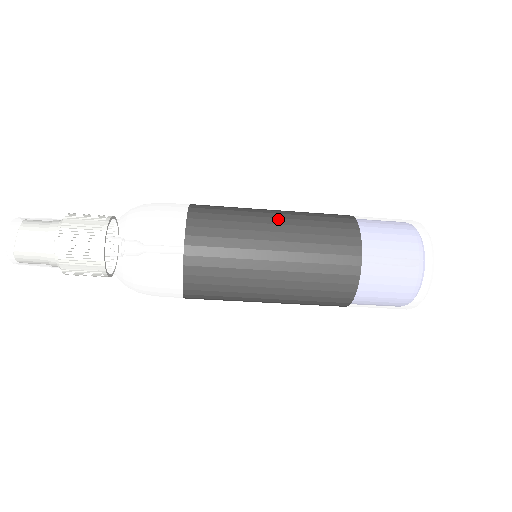
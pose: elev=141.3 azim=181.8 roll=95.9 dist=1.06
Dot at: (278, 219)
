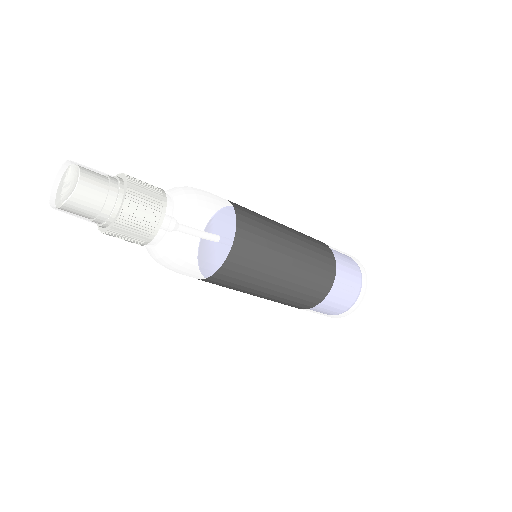
Dot at: (292, 237)
